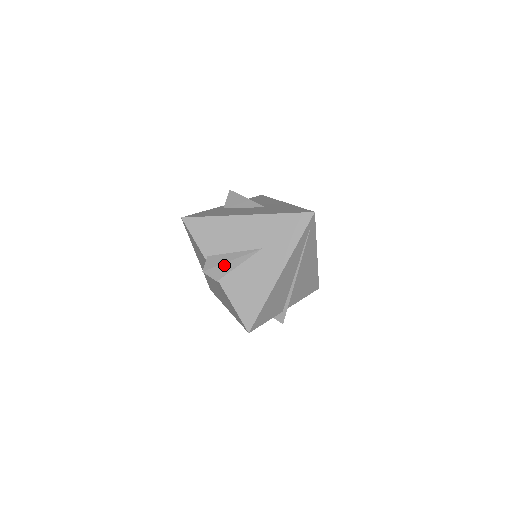
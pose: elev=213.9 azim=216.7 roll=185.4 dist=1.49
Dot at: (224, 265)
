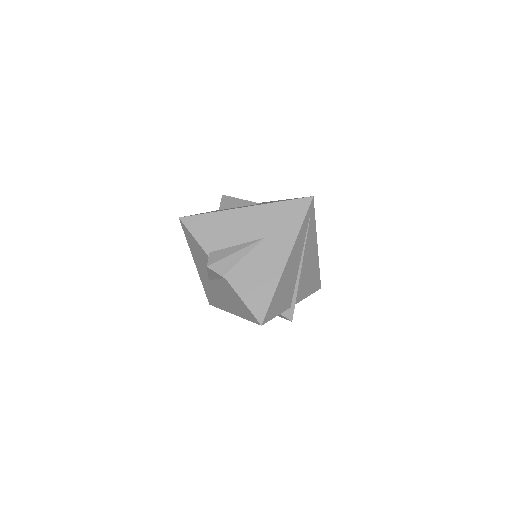
Dot at: (228, 258)
